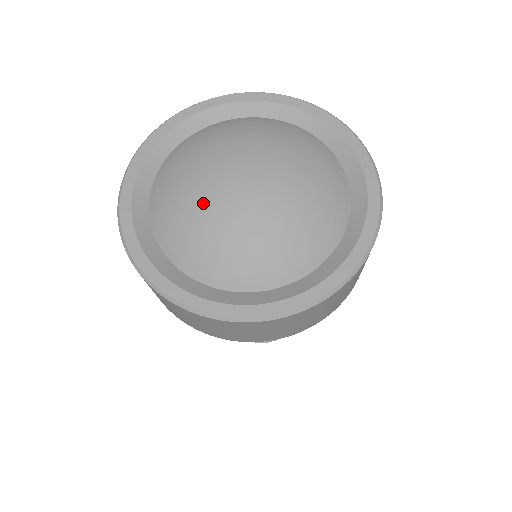
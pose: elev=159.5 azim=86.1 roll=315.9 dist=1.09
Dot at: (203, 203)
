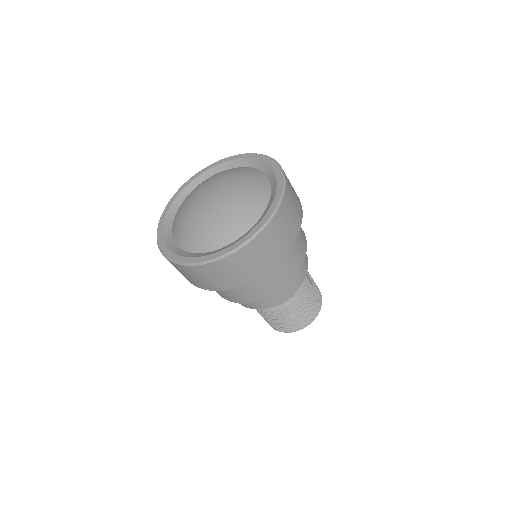
Dot at: (189, 206)
